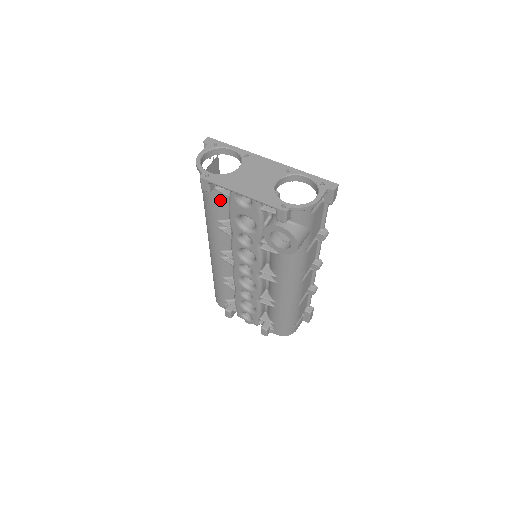
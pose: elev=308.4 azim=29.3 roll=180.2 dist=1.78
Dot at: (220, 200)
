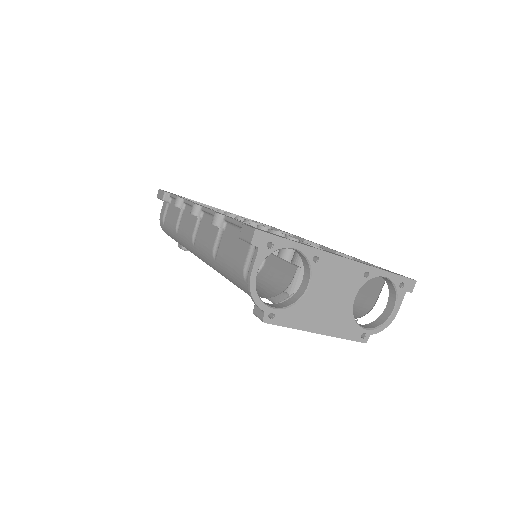
Dot at: occluded
